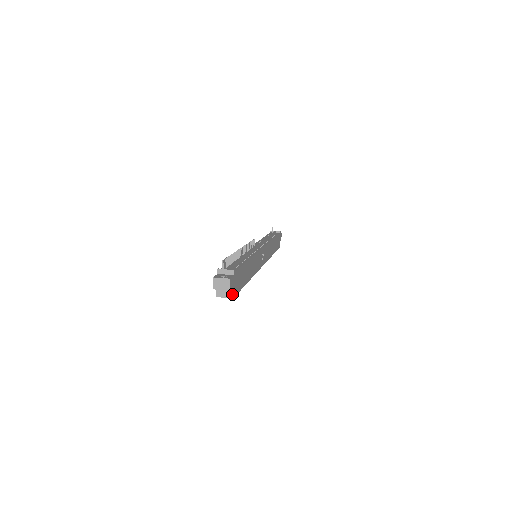
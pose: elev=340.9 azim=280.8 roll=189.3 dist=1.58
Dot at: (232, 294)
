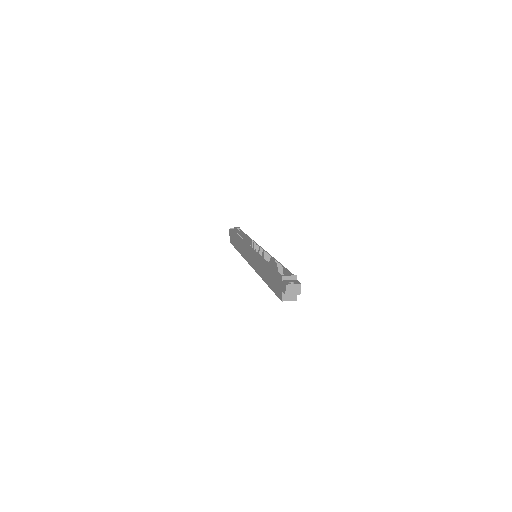
Dot at: (296, 297)
